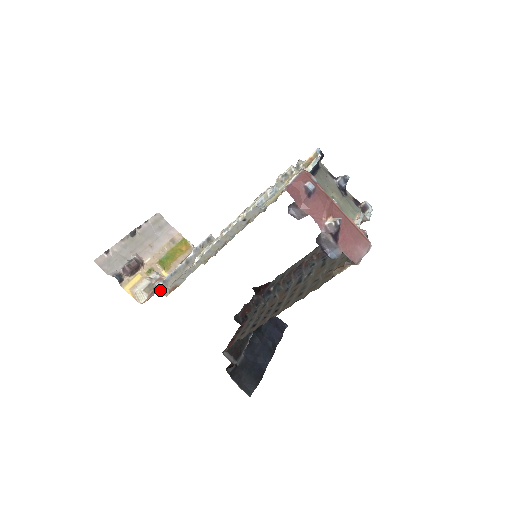
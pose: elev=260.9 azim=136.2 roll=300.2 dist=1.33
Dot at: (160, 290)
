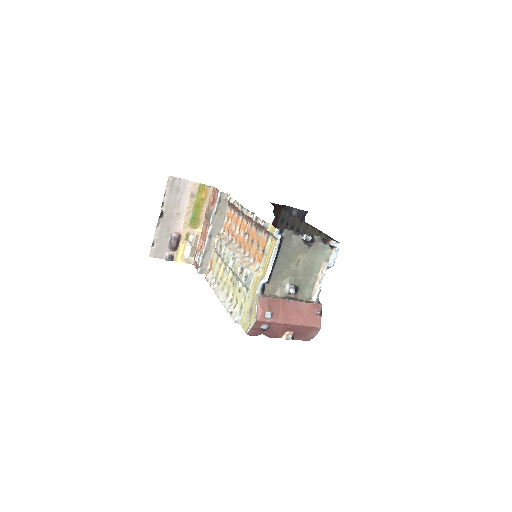
Dot at: (200, 273)
